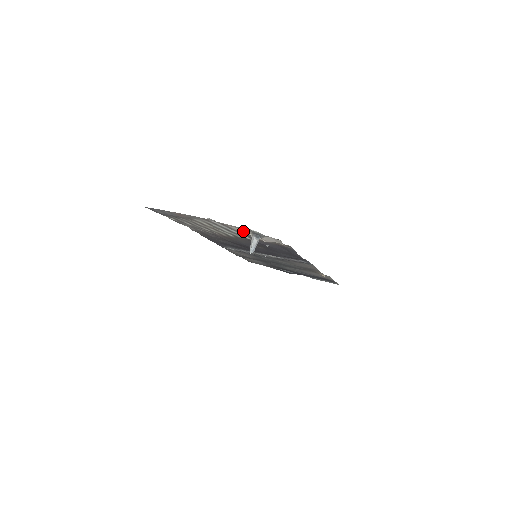
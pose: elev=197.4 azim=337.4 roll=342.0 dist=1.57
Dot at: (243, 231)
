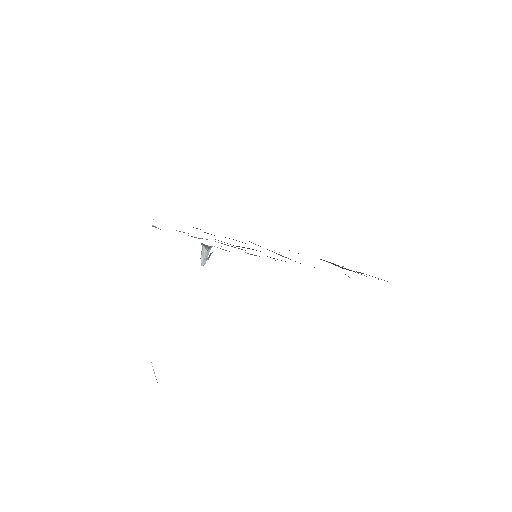
Dot at: occluded
